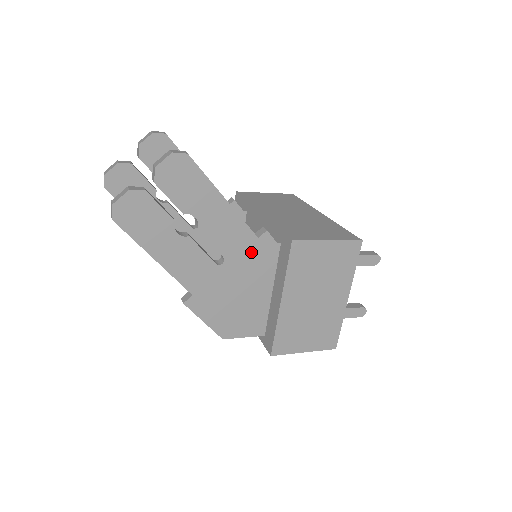
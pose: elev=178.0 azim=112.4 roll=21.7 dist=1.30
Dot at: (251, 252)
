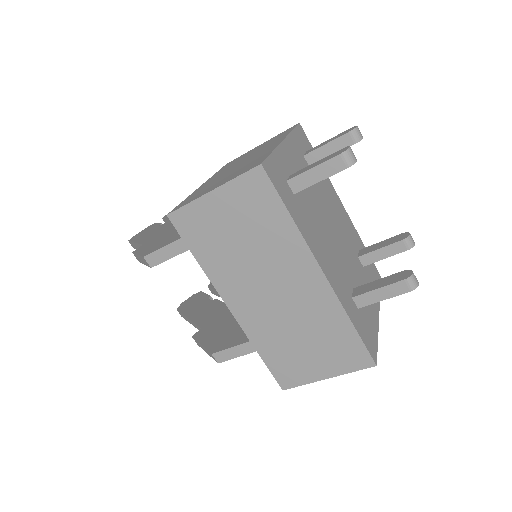
Dot at: occluded
